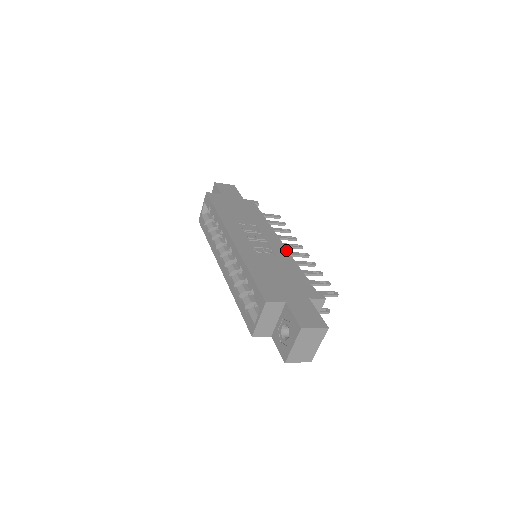
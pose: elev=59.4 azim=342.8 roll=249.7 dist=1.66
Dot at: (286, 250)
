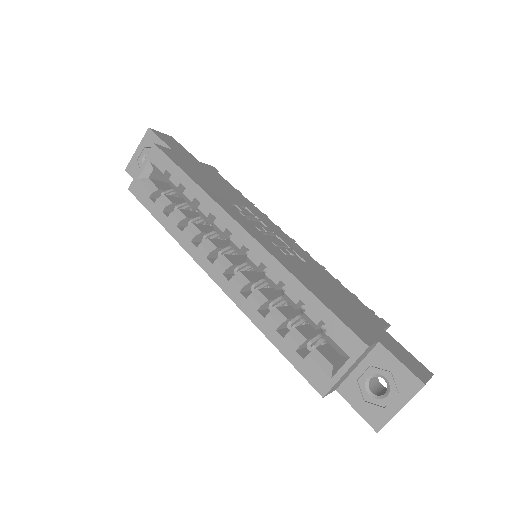
Dot at: (302, 249)
